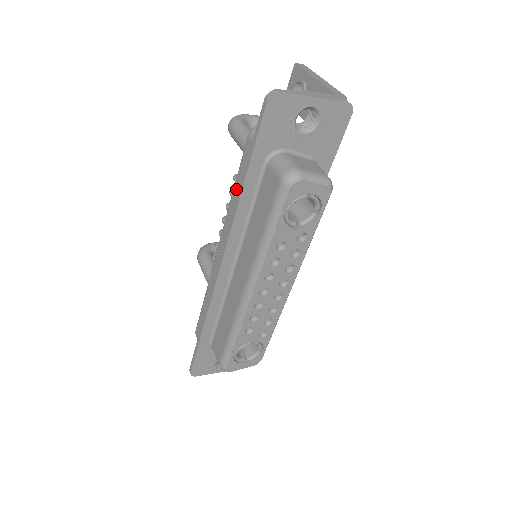
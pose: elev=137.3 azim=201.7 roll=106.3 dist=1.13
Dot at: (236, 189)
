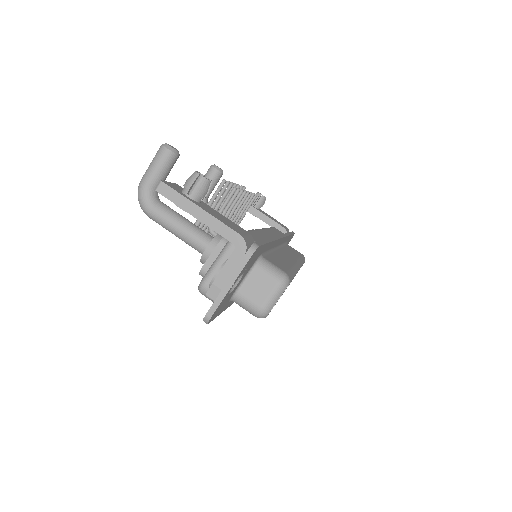
Dot at: occluded
